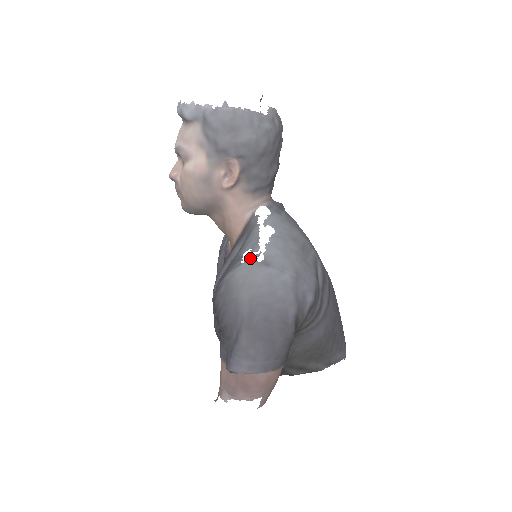
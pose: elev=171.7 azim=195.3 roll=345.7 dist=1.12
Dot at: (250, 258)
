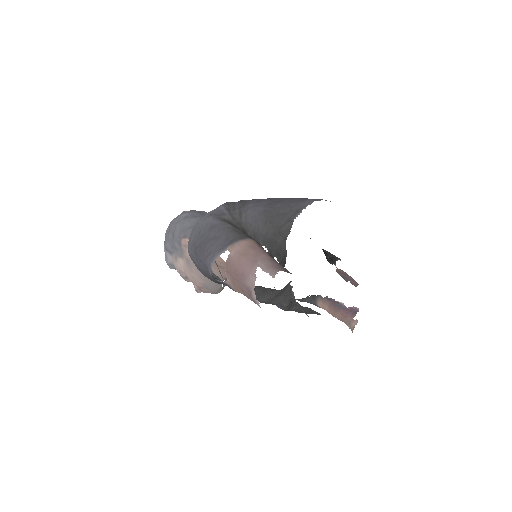
Dot at: occluded
